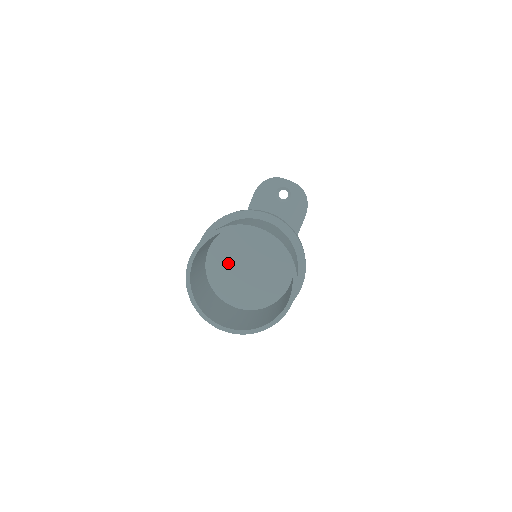
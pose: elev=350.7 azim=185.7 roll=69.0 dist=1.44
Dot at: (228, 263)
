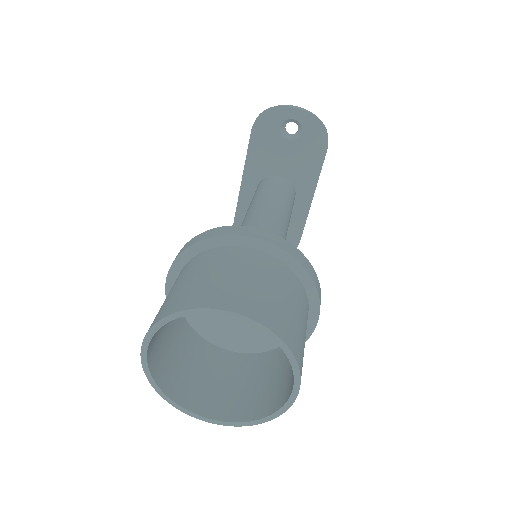
Dot at: occluded
